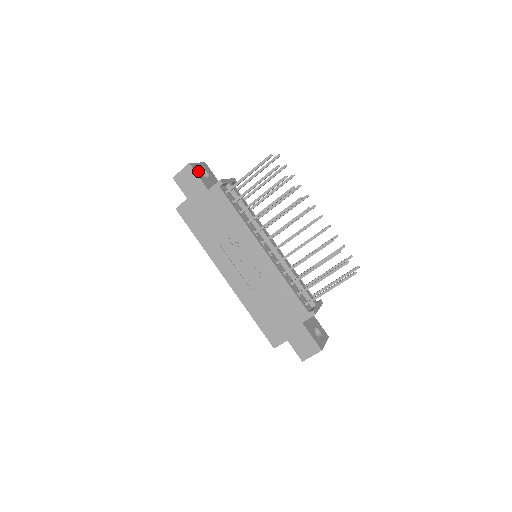
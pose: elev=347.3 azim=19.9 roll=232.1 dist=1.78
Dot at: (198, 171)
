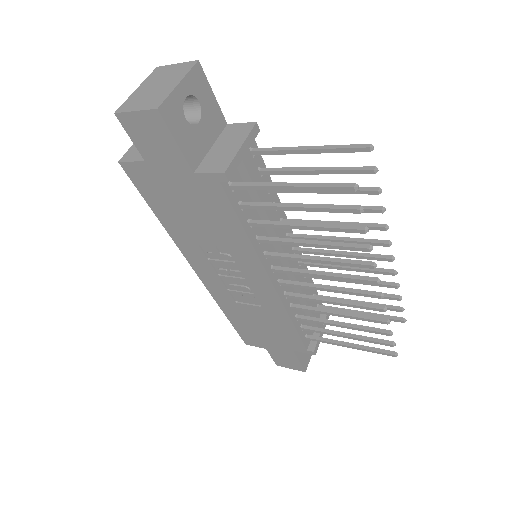
Dot at: (177, 120)
